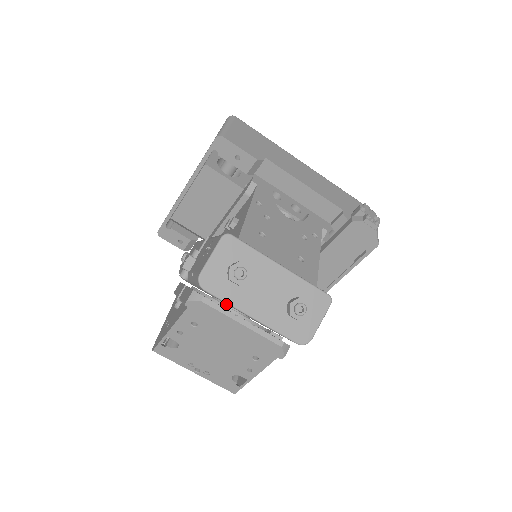
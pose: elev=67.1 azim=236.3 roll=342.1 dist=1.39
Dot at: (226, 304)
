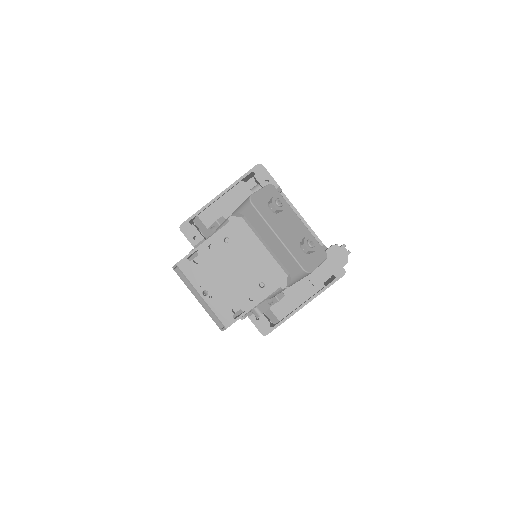
Dot at: occluded
